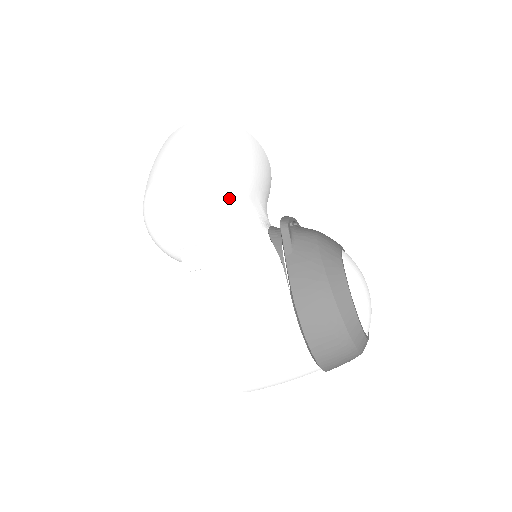
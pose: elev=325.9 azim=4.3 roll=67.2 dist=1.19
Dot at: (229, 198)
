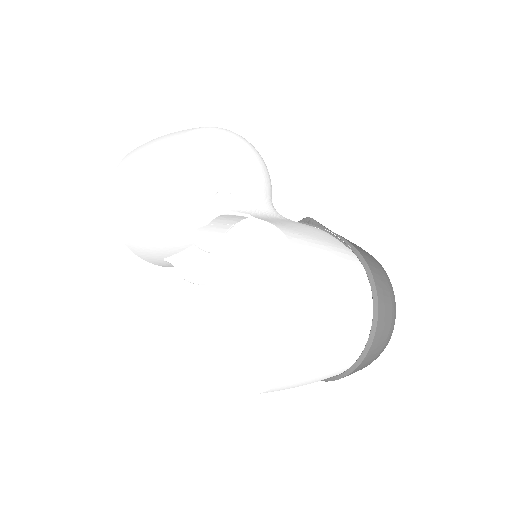
Dot at: occluded
